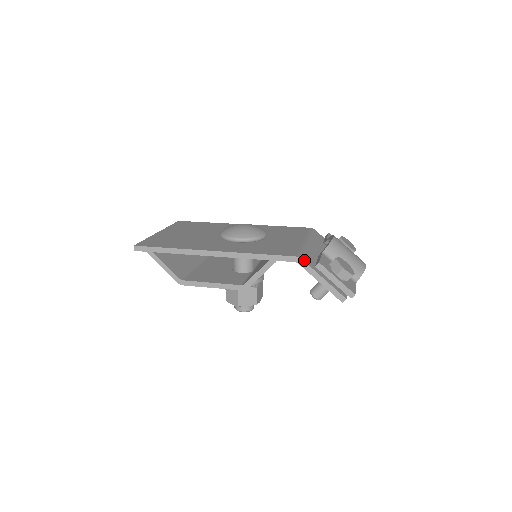
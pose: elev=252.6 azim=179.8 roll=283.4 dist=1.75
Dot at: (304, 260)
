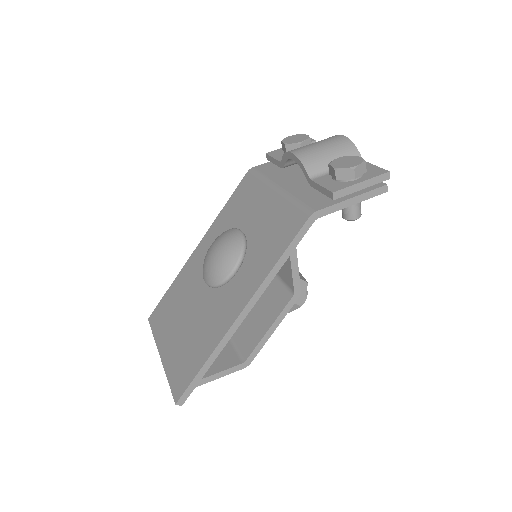
Dot at: (318, 209)
